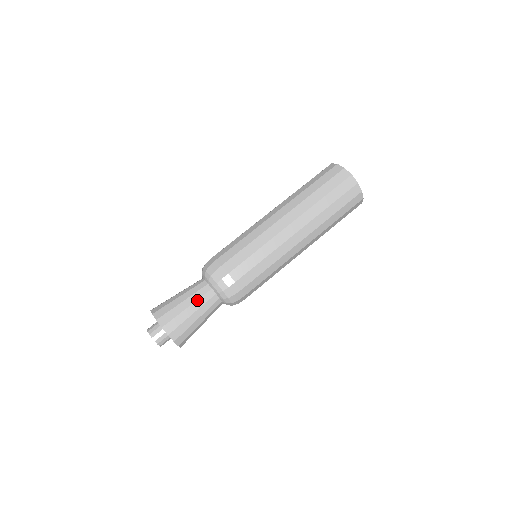
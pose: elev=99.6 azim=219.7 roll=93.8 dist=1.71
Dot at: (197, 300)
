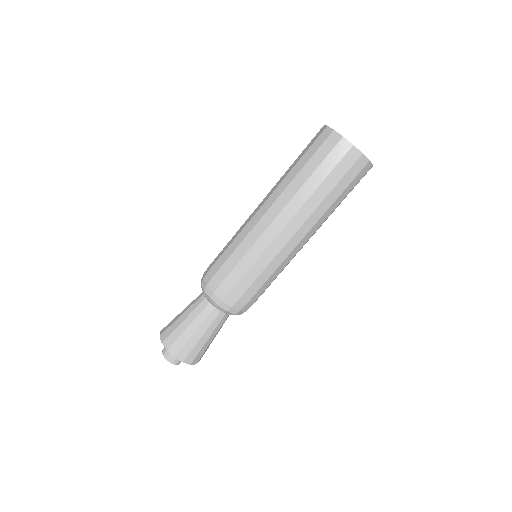
Dot at: (203, 323)
